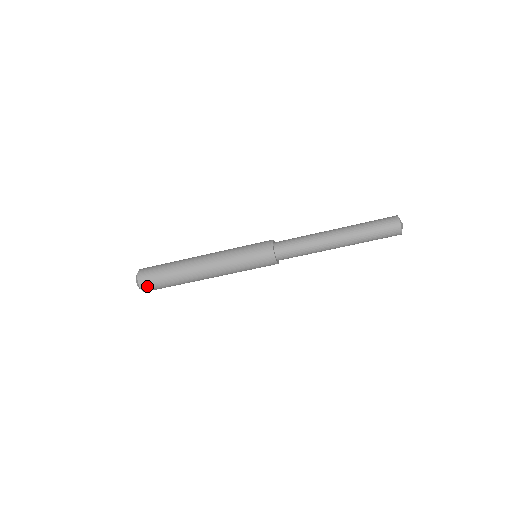
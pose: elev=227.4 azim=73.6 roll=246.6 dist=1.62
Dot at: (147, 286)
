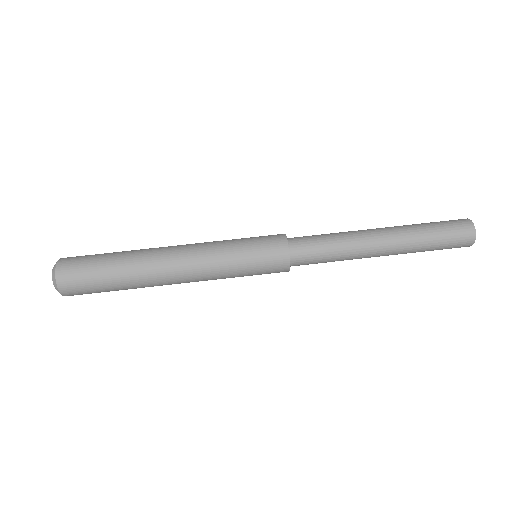
Dot at: (68, 276)
